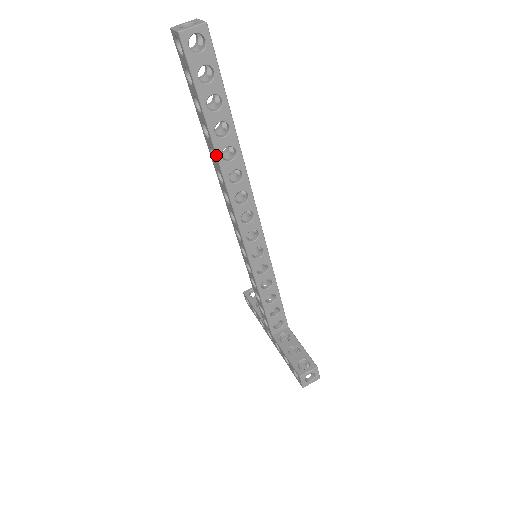
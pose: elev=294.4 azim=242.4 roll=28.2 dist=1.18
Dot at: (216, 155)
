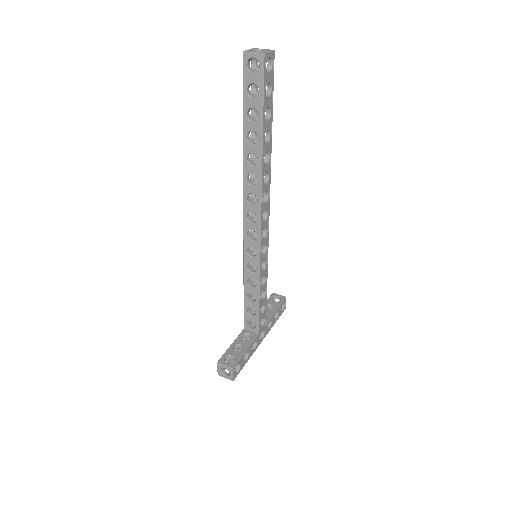
Dot at: (243, 154)
